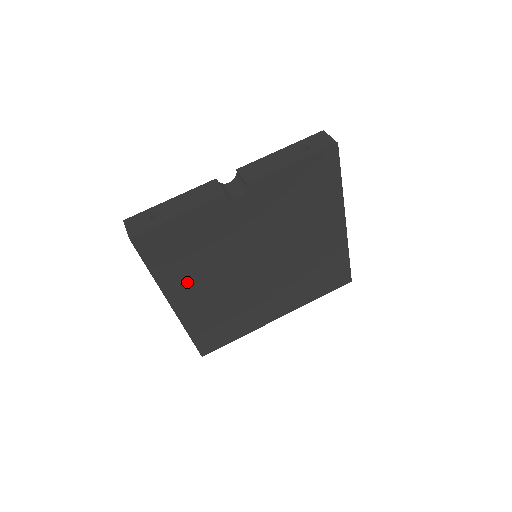
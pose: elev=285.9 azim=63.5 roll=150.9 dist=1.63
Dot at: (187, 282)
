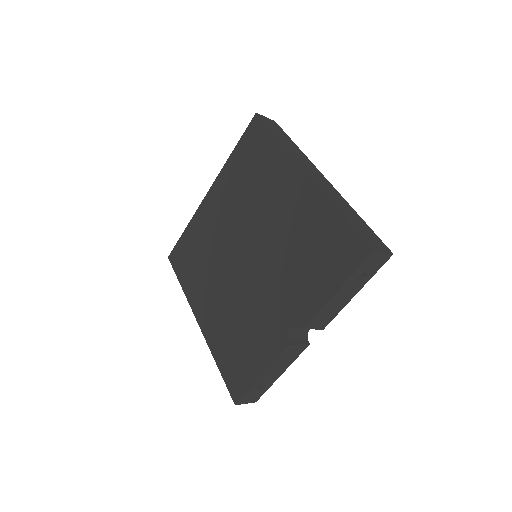
Dot at: occluded
